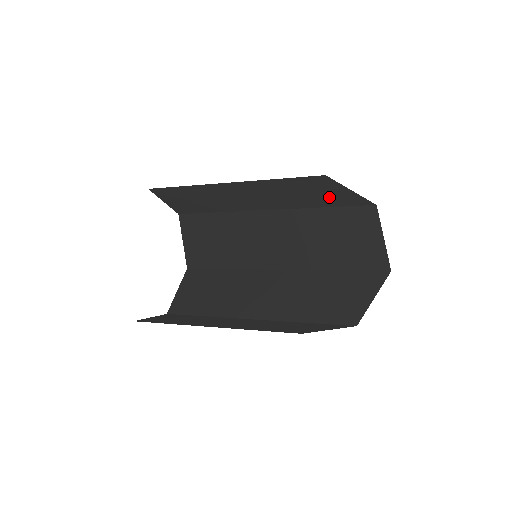
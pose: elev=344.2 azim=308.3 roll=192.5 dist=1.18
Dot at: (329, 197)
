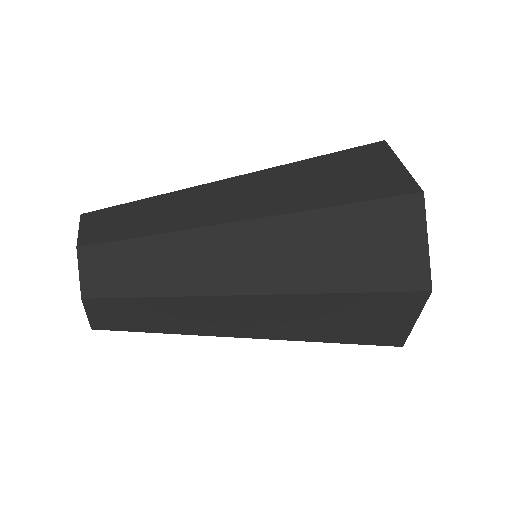
Dot at: (333, 189)
